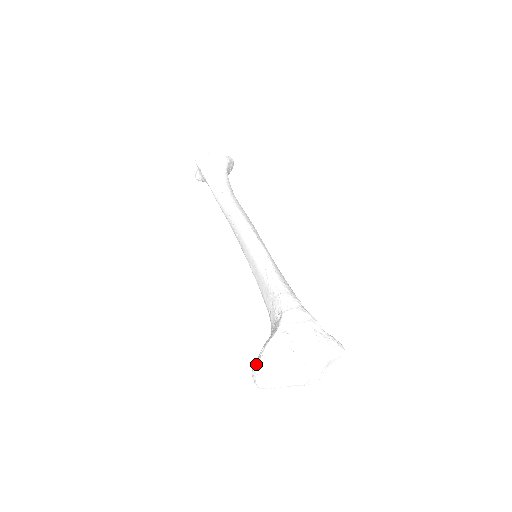
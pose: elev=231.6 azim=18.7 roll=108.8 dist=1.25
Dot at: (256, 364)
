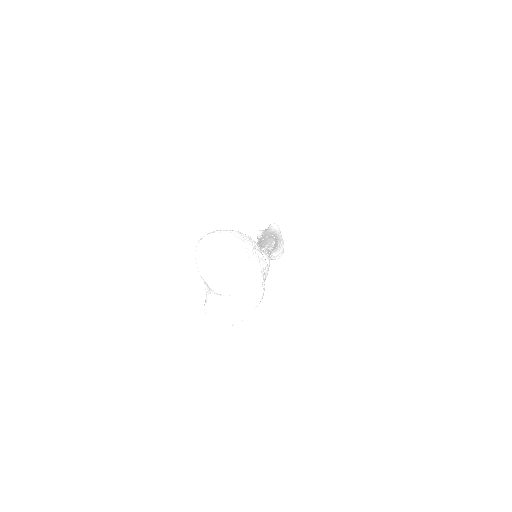
Dot at: (221, 230)
